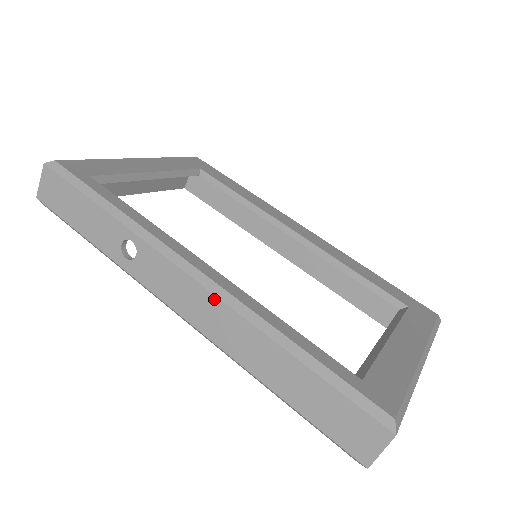
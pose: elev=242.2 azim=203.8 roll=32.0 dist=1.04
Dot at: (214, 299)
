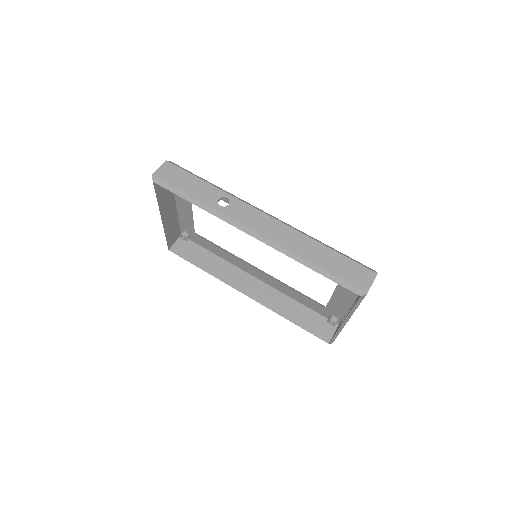
Dot at: (280, 223)
